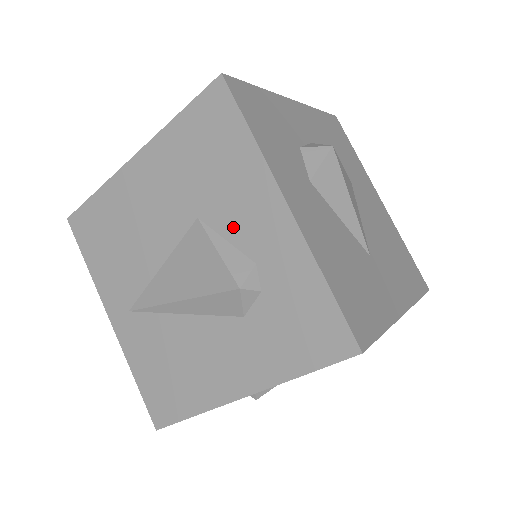
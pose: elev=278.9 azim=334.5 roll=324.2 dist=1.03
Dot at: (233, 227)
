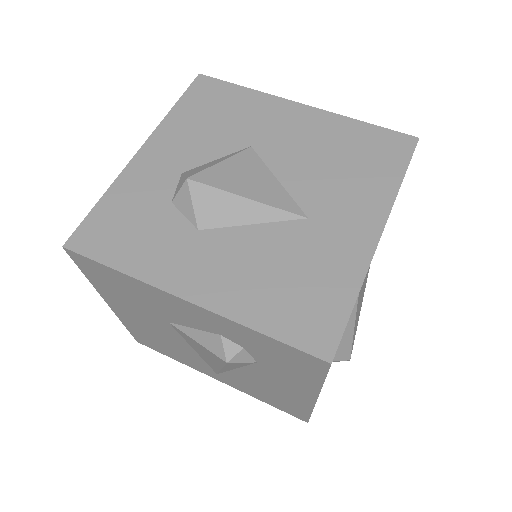
Dot at: (185, 321)
